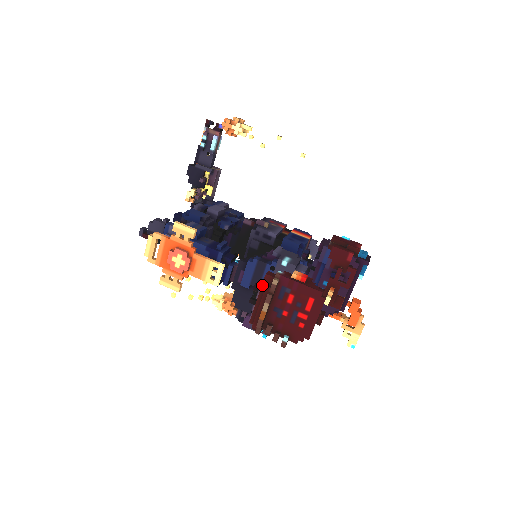
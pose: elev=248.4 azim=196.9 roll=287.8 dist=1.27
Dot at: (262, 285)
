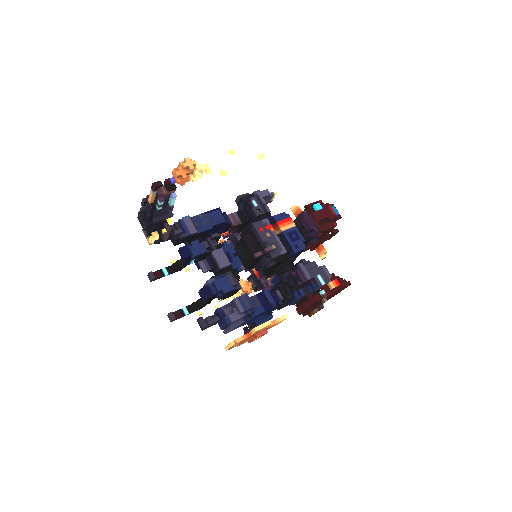
Dot at: occluded
